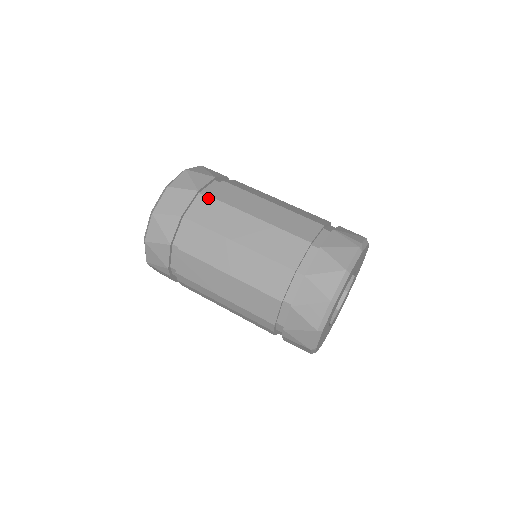
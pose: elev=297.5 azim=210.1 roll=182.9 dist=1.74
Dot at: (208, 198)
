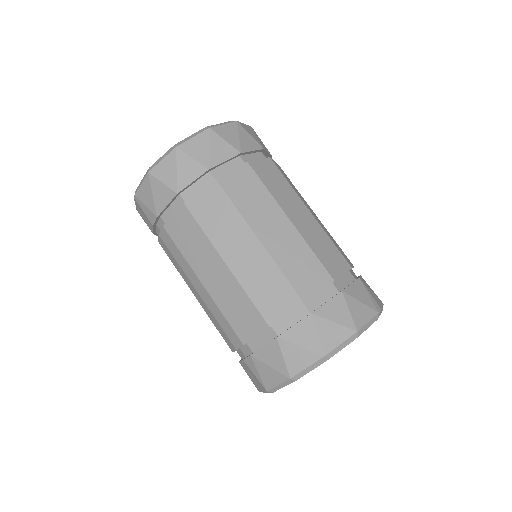
Dot at: (248, 167)
